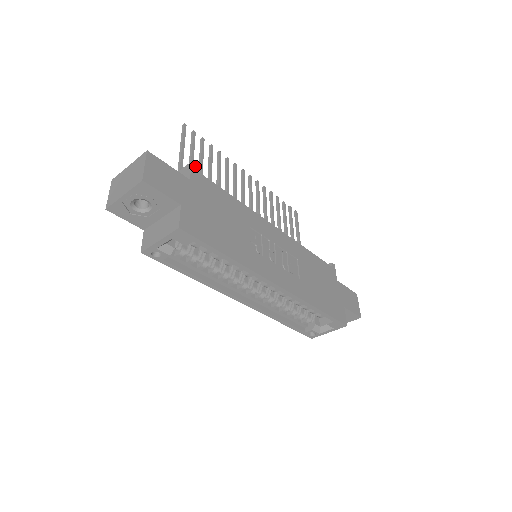
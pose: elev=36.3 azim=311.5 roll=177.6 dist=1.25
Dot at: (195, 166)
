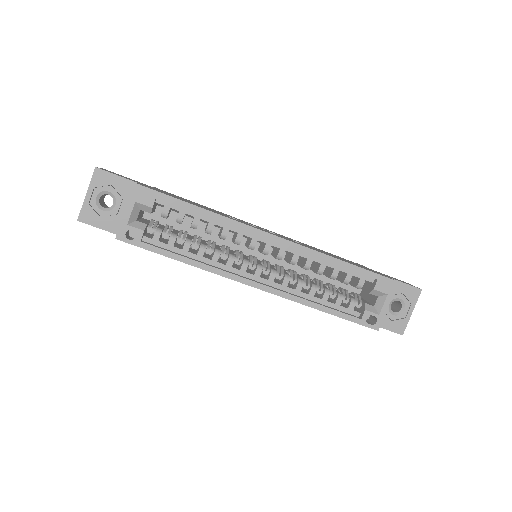
Dot at: (157, 188)
